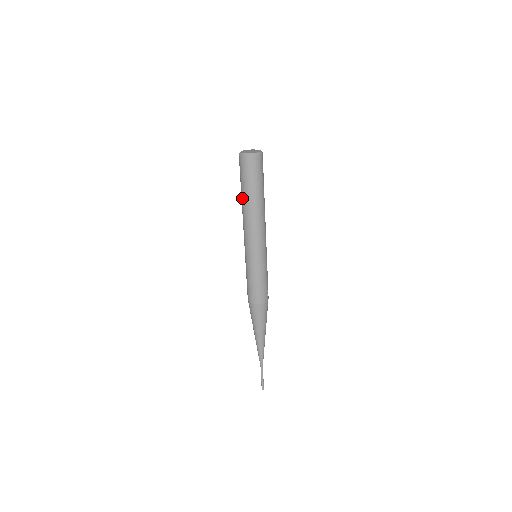
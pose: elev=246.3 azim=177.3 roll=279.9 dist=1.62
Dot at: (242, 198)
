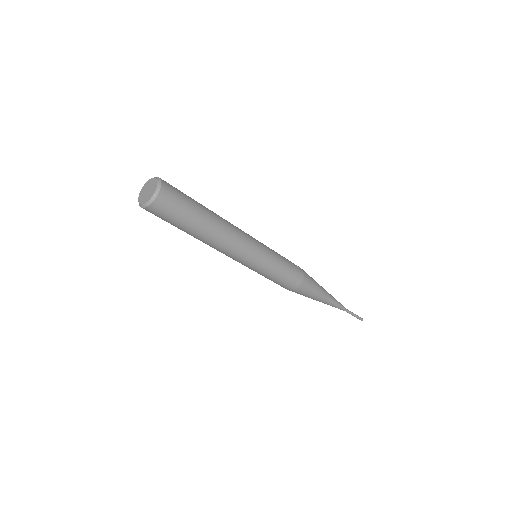
Dot at: (193, 236)
